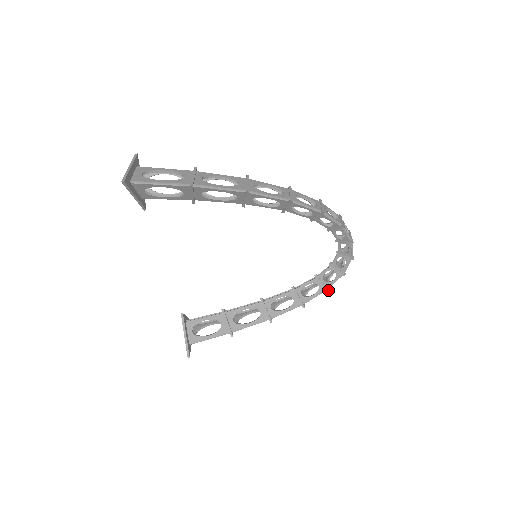
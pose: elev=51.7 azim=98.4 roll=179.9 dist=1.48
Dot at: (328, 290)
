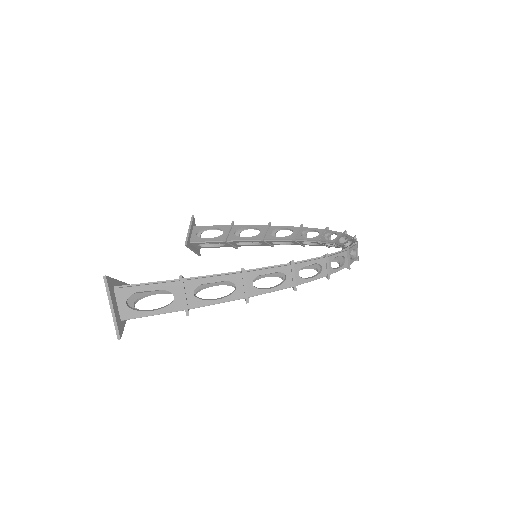
Dot at: (329, 247)
